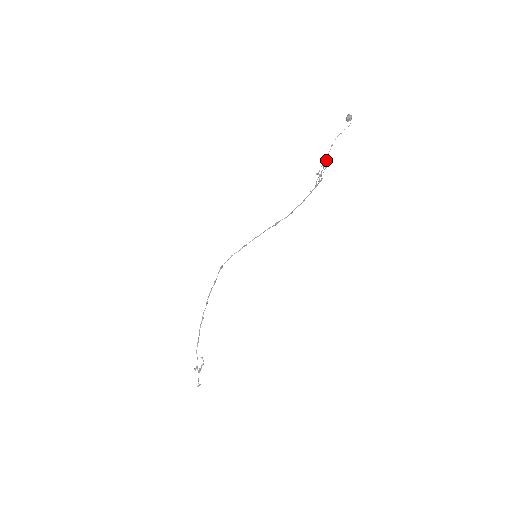
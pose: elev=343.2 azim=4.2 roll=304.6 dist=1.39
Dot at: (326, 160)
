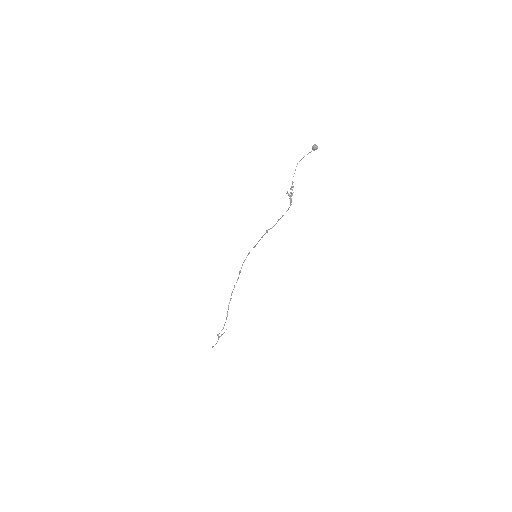
Dot at: (293, 182)
